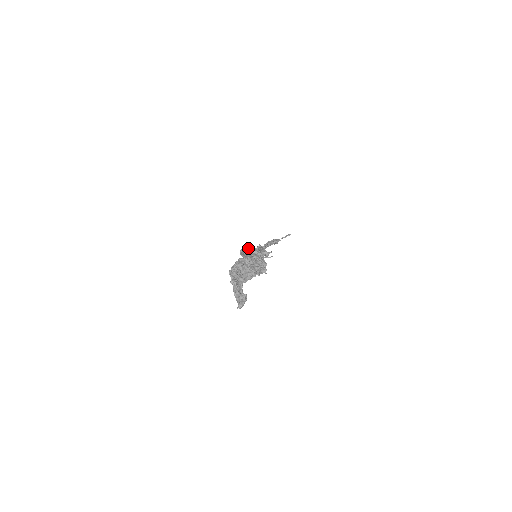
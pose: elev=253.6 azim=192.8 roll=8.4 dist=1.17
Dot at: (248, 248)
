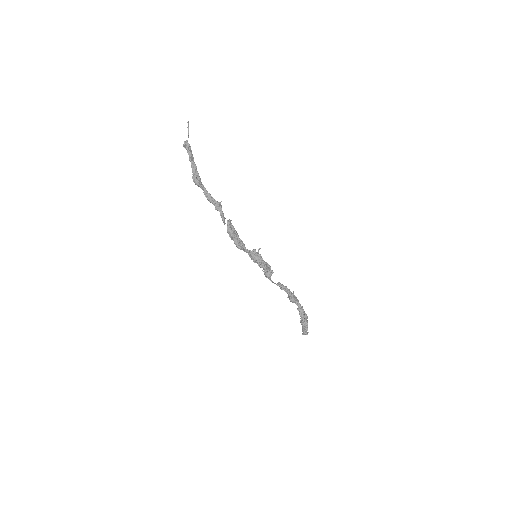
Dot at: (285, 289)
